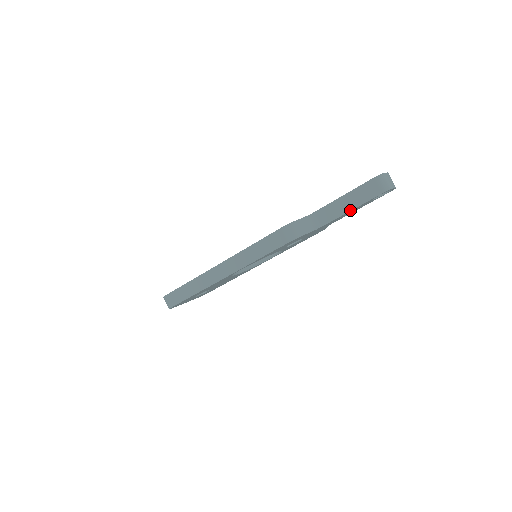
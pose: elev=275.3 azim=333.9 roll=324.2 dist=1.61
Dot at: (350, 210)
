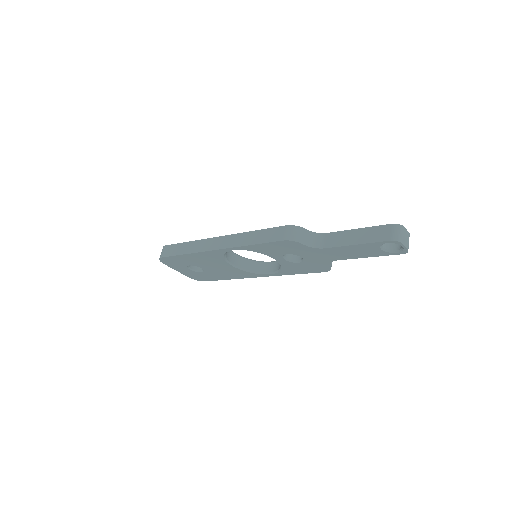
Dot at: (354, 244)
